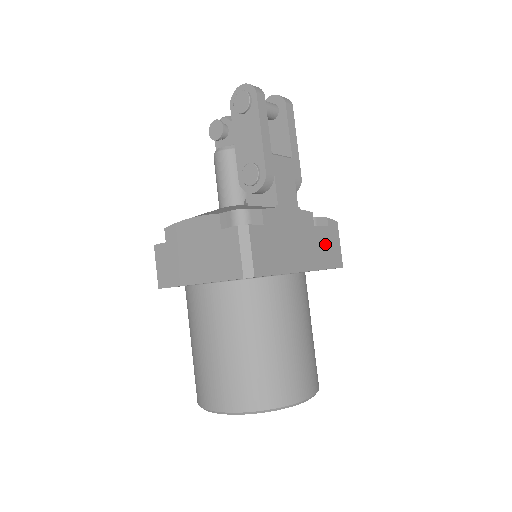
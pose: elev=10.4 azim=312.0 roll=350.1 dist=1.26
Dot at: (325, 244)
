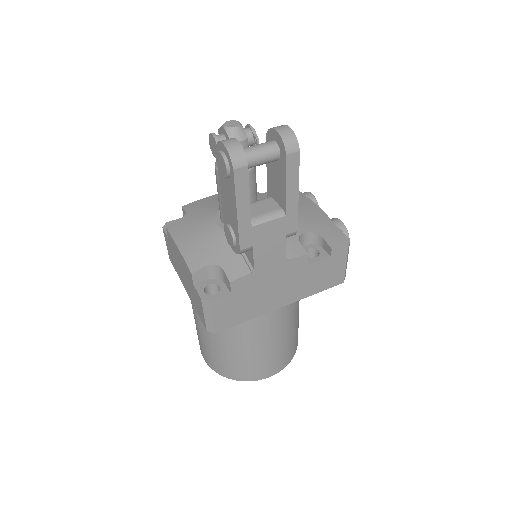
Dot at: (321, 274)
